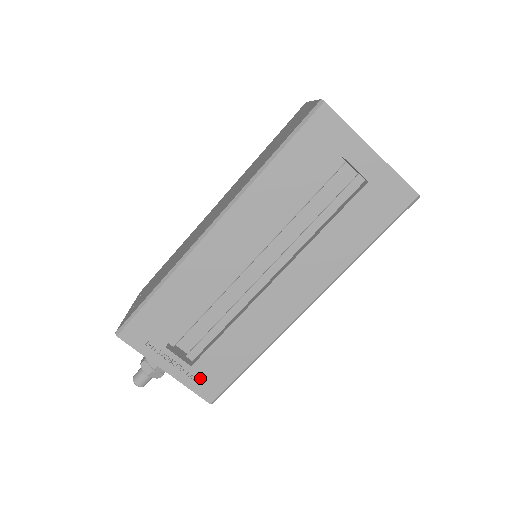
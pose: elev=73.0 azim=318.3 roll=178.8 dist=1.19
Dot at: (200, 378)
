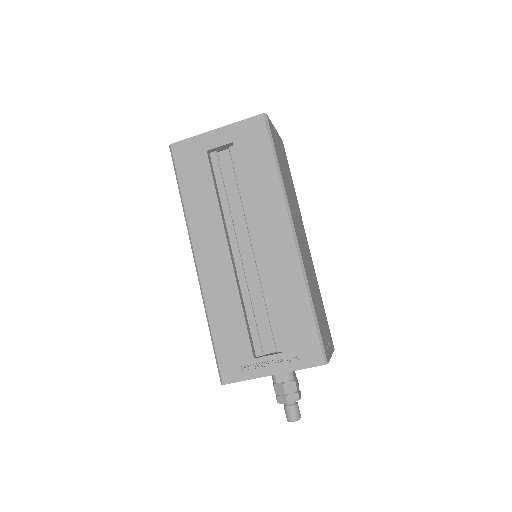
Dot at: (297, 354)
